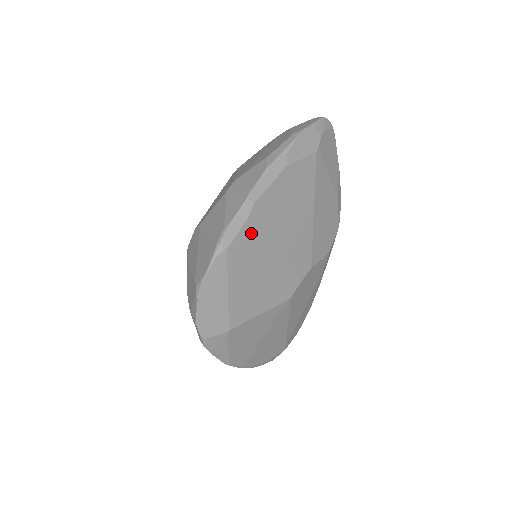
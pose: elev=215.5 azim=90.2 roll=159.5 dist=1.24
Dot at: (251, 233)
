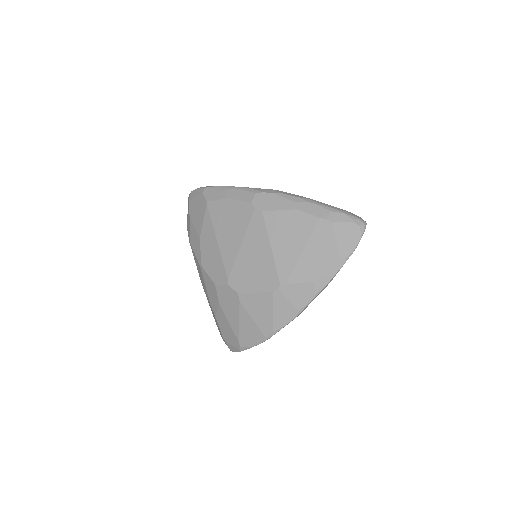
Dot at: occluded
